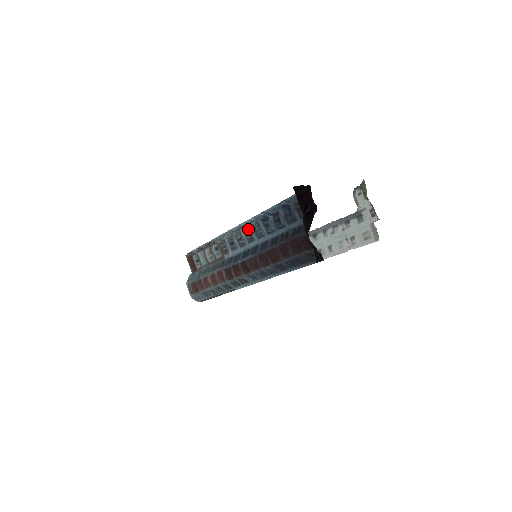
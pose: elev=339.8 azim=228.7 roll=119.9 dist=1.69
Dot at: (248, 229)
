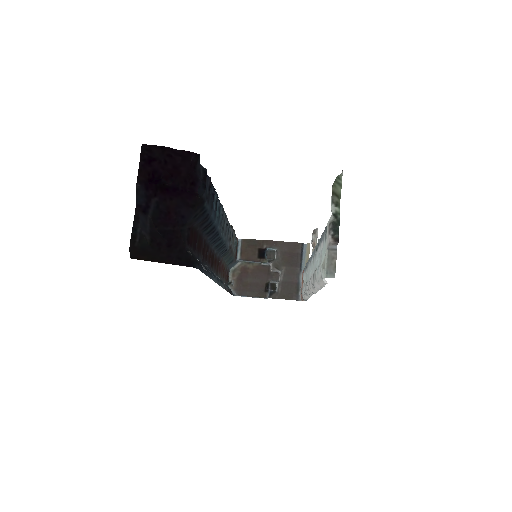
Dot at: occluded
